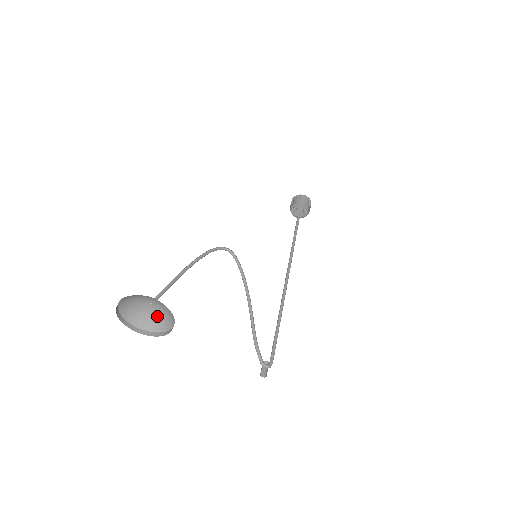
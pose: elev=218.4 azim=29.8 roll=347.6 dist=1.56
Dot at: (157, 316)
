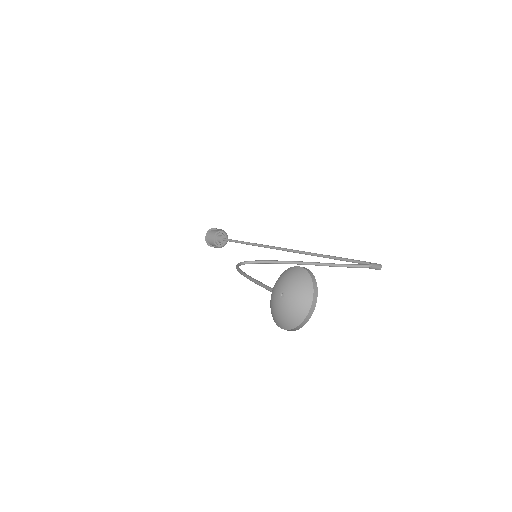
Dot at: (293, 303)
